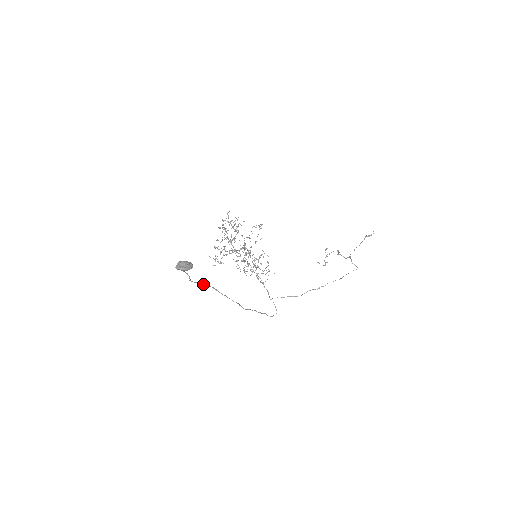
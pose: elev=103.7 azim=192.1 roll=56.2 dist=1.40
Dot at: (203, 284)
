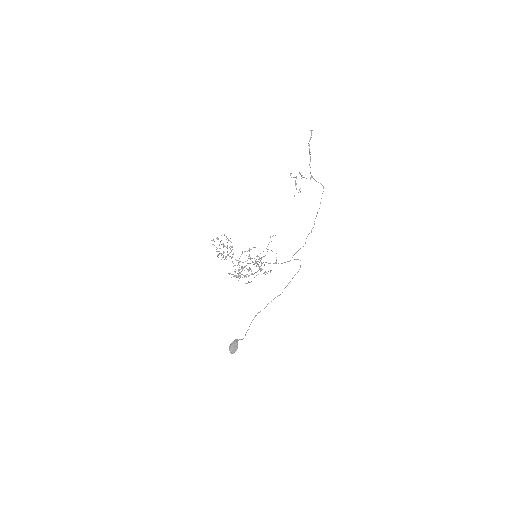
Dot at: (249, 326)
